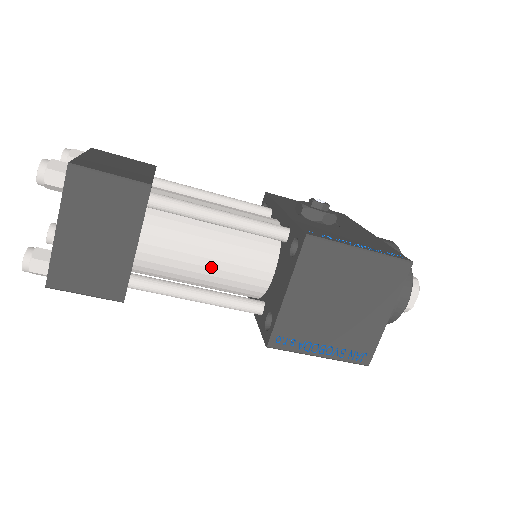
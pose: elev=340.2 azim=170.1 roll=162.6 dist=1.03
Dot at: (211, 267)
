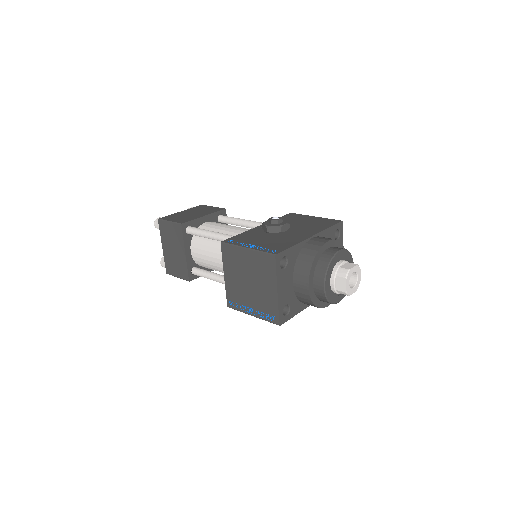
Dot at: (218, 263)
